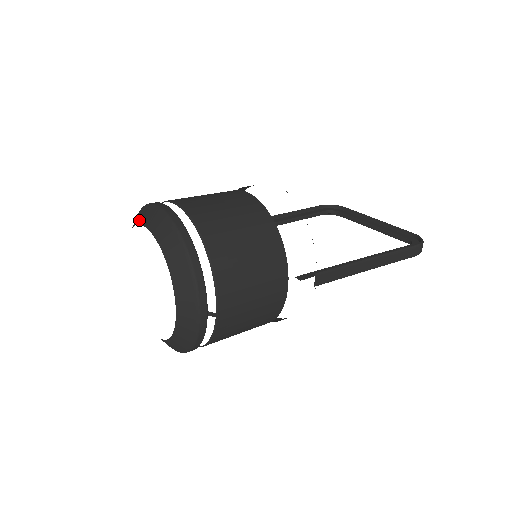
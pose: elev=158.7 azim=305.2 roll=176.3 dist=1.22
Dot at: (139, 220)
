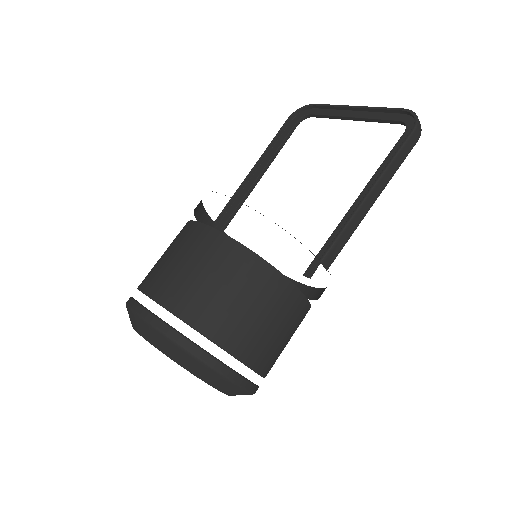
Dot at: occluded
